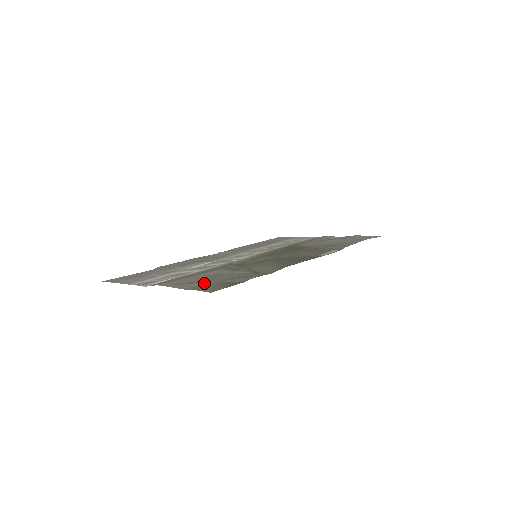
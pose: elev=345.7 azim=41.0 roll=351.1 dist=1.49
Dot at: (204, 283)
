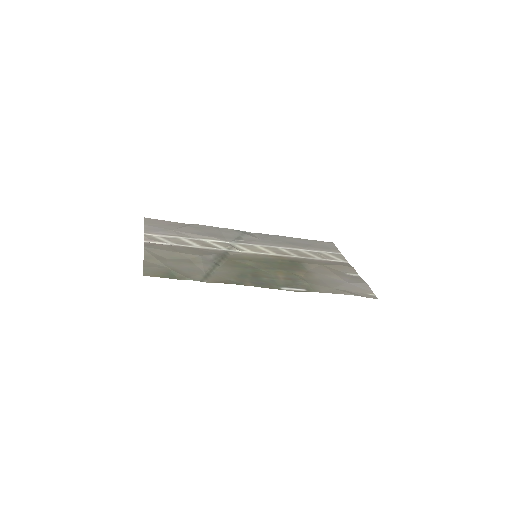
Dot at: (161, 264)
